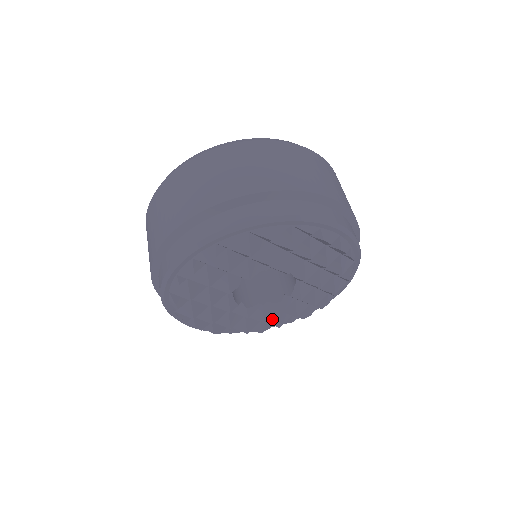
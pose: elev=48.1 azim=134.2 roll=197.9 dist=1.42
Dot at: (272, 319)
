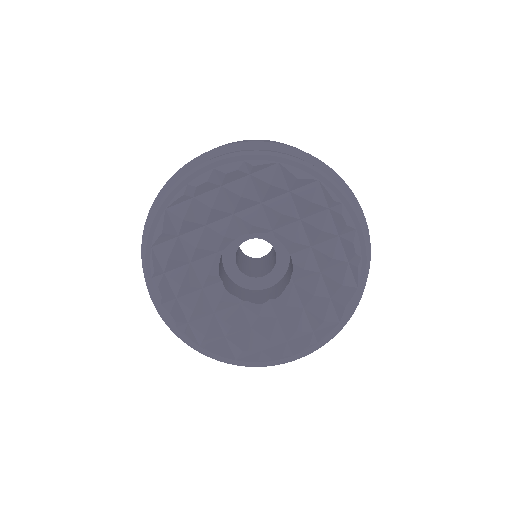
Dot at: (239, 338)
